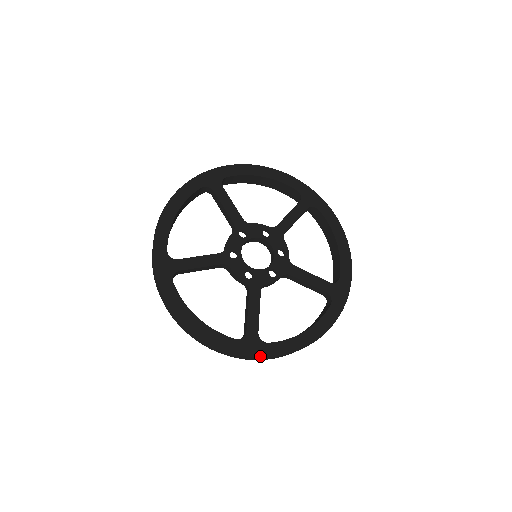
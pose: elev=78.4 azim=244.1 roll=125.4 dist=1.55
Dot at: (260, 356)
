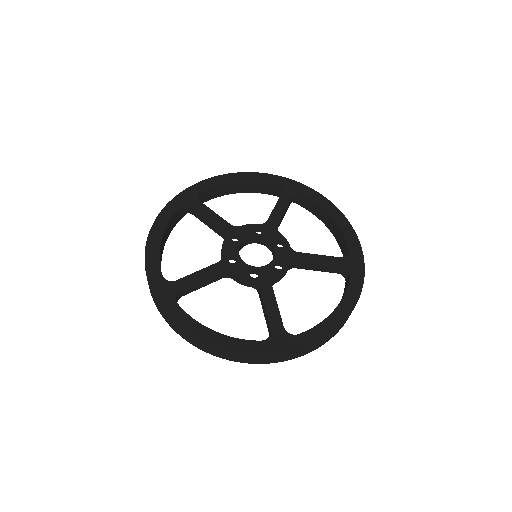
Dot at: (294, 350)
